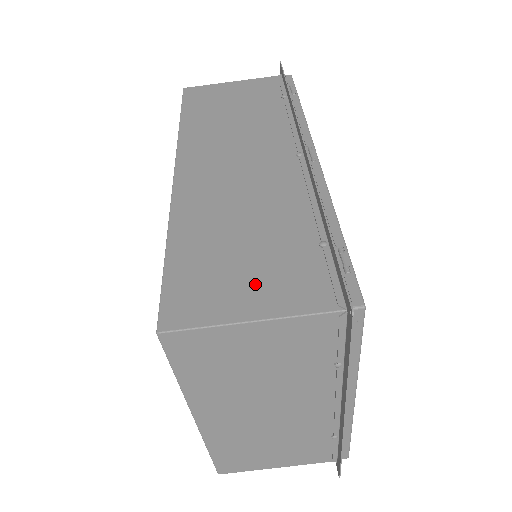
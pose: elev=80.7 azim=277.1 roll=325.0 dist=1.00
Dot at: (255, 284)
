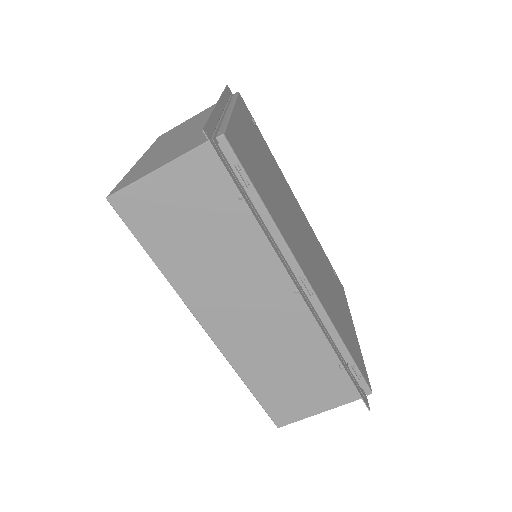
Dot at: (313, 397)
